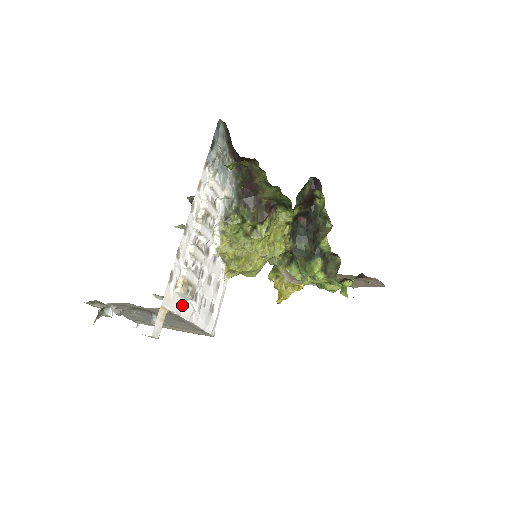
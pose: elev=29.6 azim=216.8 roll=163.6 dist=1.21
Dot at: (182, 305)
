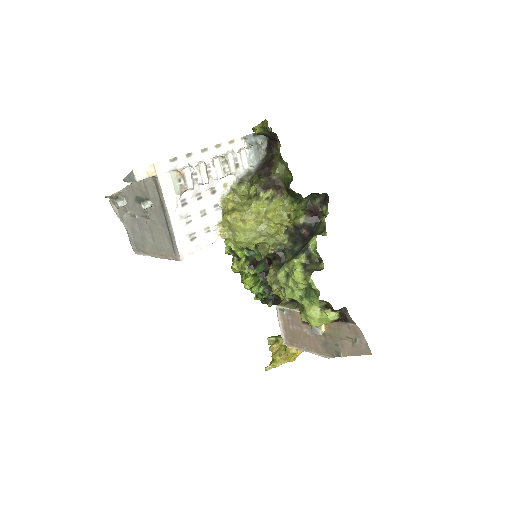
Dot at: (170, 191)
